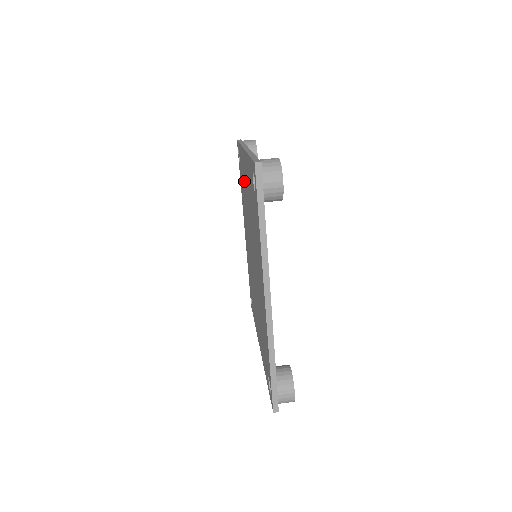
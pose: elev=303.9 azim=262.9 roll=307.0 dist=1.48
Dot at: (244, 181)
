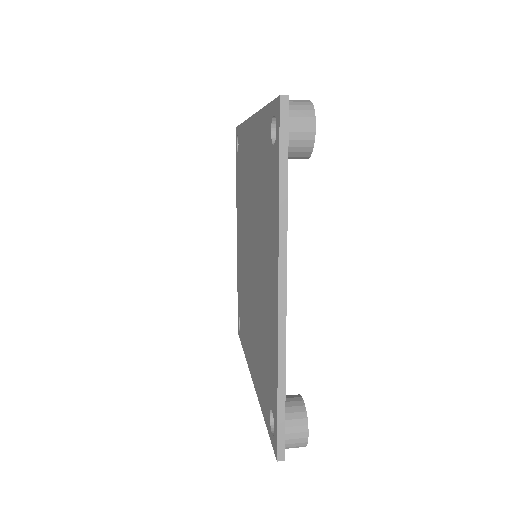
Dot at: (241, 270)
